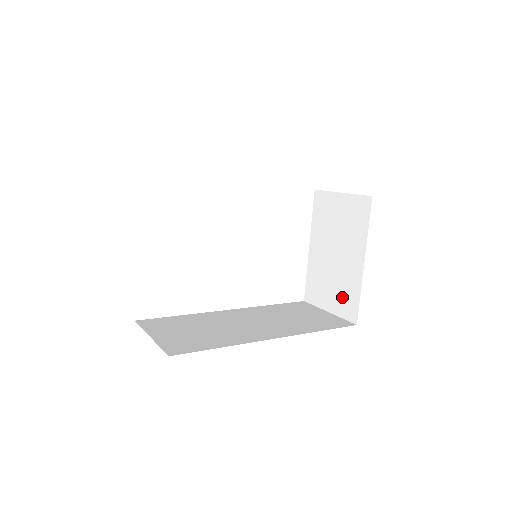
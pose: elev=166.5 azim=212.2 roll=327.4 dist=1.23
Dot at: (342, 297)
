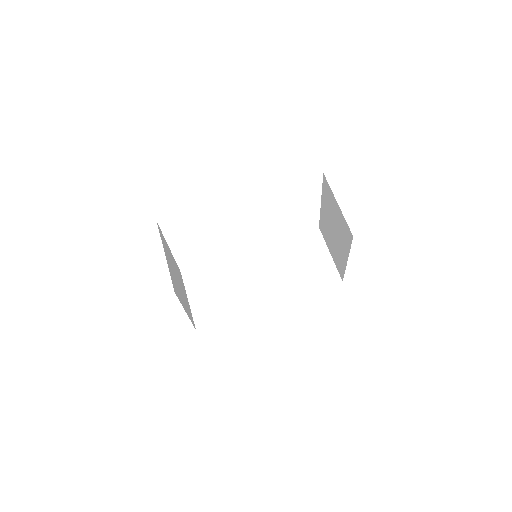
Dot at: (336, 259)
